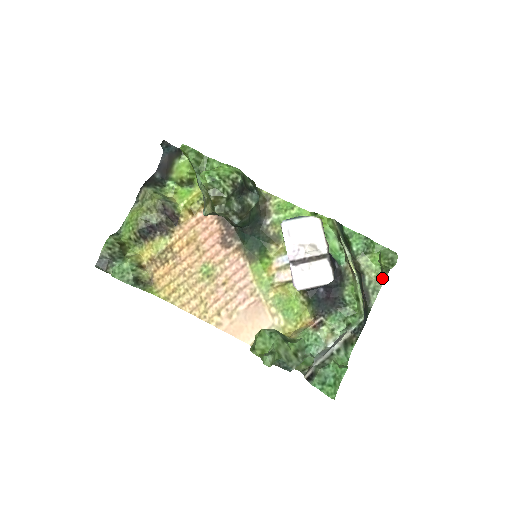
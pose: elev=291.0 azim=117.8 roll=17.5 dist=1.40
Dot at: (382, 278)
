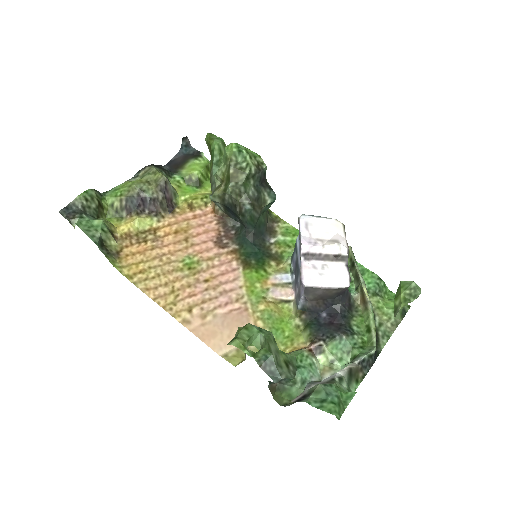
Dot at: (395, 323)
